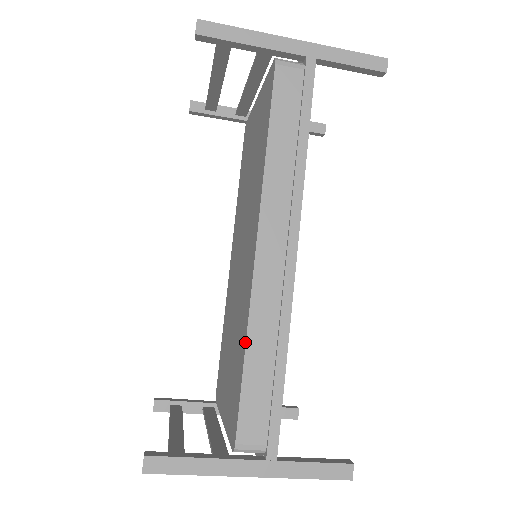
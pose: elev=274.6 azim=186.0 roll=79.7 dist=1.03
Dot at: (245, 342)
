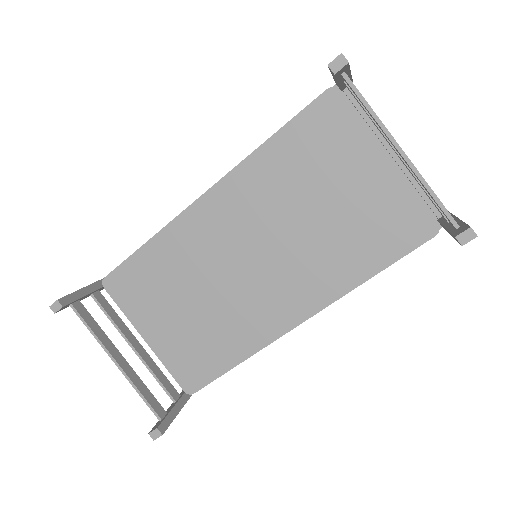
Dot at: (245, 359)
